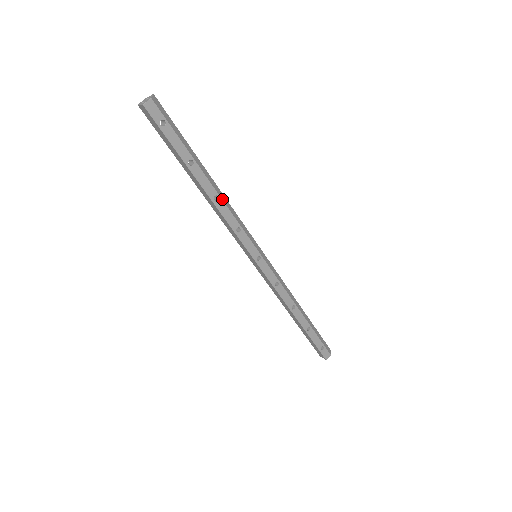
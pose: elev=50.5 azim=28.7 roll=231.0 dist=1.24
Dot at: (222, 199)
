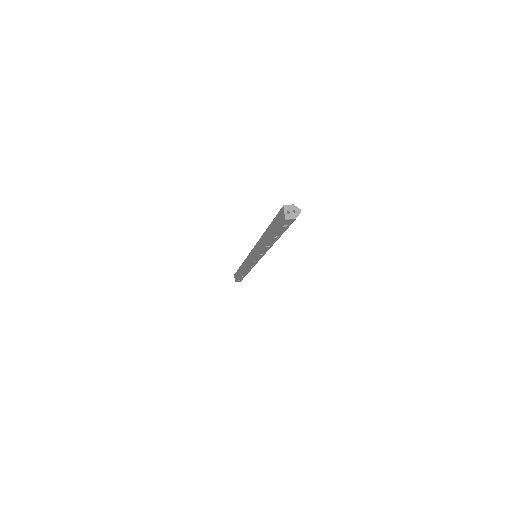
Dot at: (271, 246)
